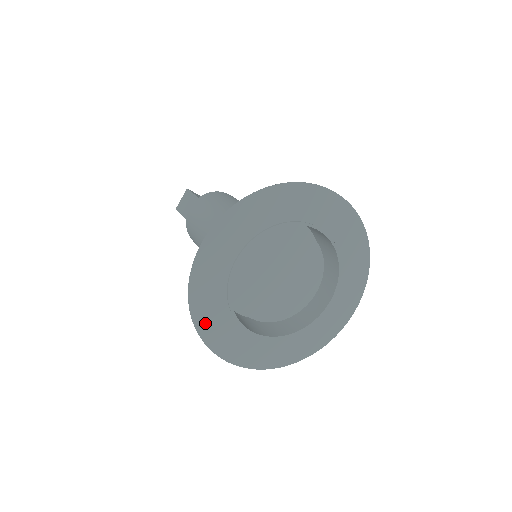
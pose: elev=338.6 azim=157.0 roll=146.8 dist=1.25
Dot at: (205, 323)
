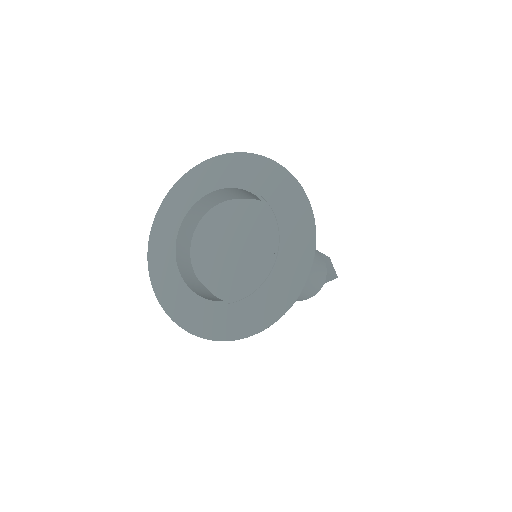
Dot at: (199, 327)
